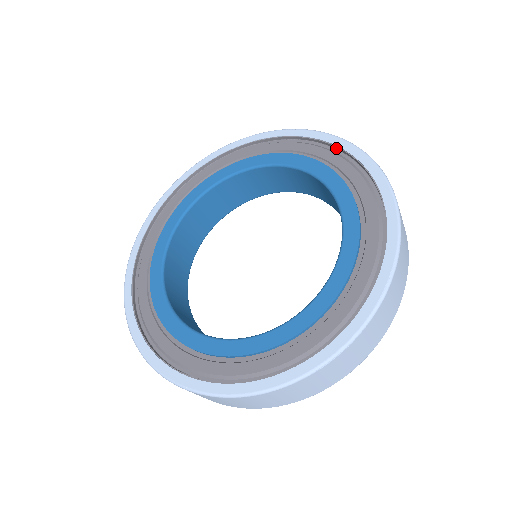
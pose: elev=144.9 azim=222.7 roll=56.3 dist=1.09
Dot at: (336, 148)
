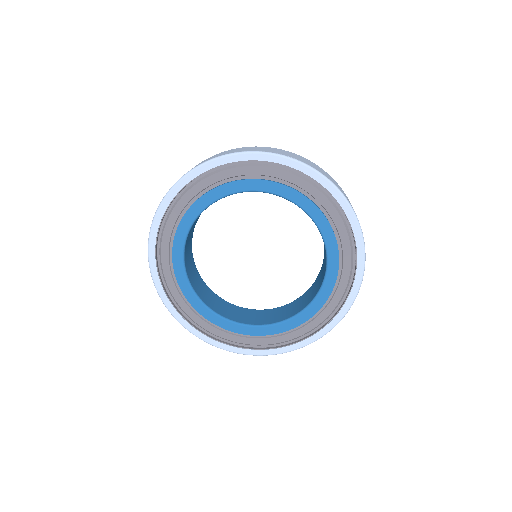
Dot at: (268, 162)
